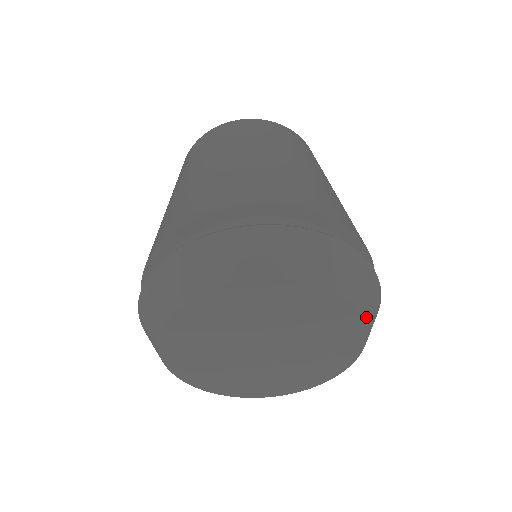
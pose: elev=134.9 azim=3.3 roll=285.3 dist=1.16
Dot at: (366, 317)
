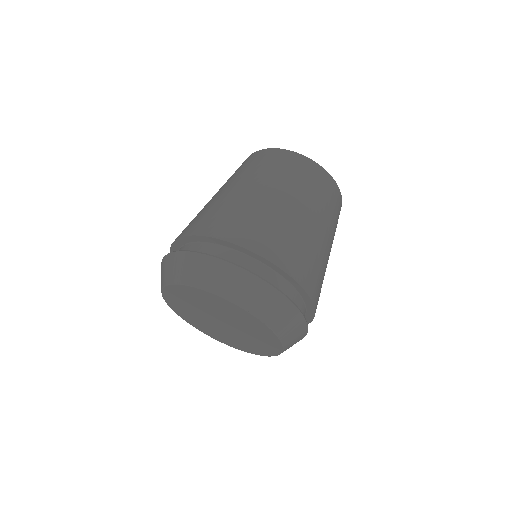
Dot at: (227, 297)
